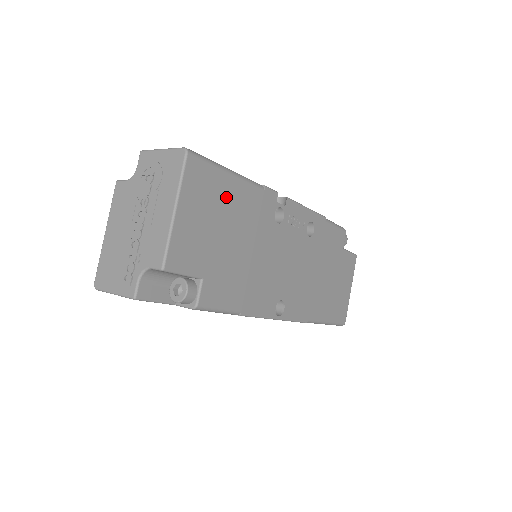
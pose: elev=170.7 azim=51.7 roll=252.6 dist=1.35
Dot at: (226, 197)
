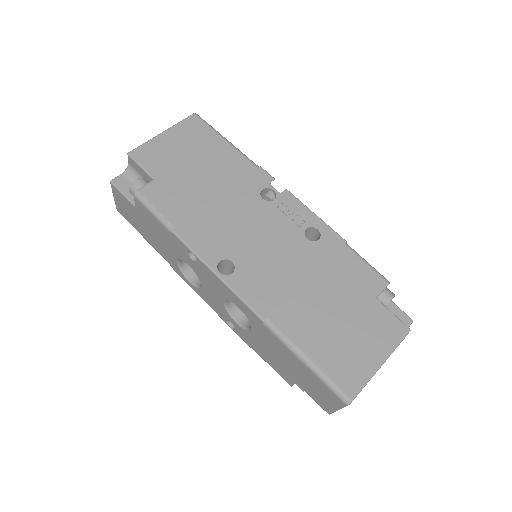
Dot at: (212, 150)
